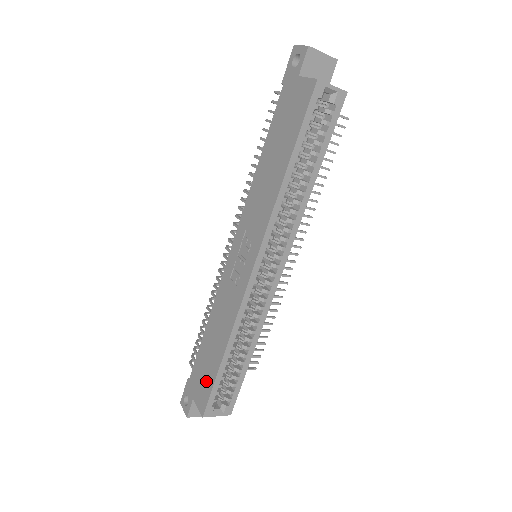
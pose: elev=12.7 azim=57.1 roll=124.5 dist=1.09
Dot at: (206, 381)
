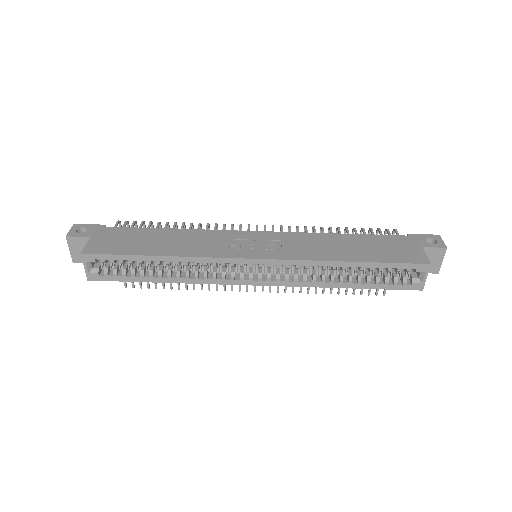
Dot at: (120, 246)
